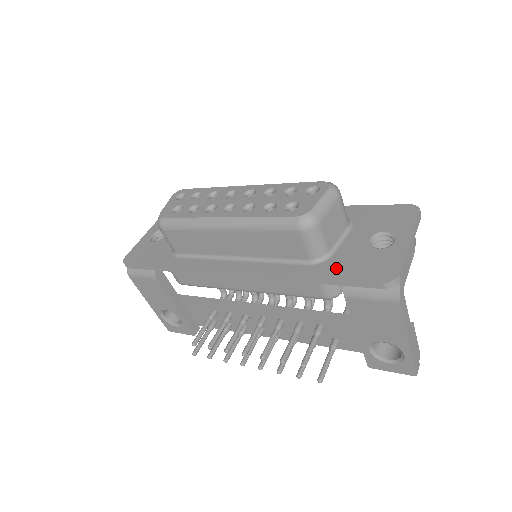
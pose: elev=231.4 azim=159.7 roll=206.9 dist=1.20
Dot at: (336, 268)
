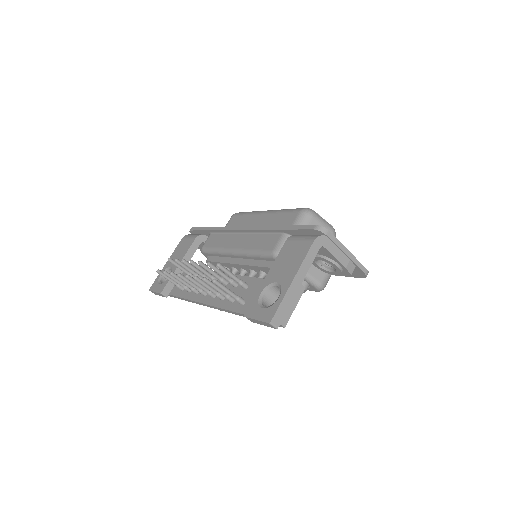
Dot at: occluded
